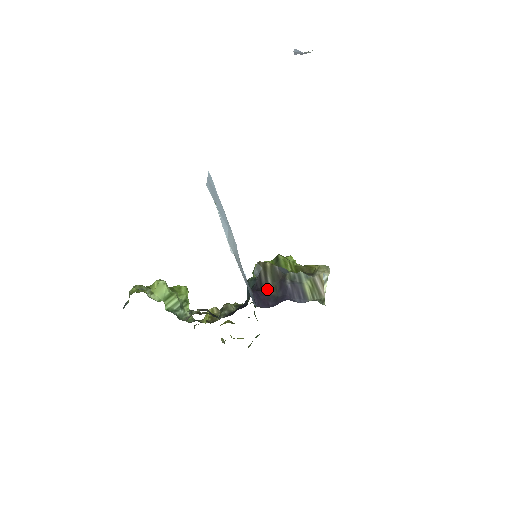
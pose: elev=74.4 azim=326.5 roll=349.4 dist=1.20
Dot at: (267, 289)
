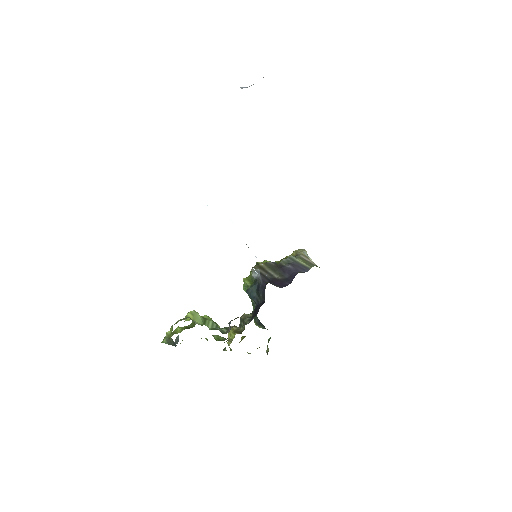
Dot at: (275, 278)
